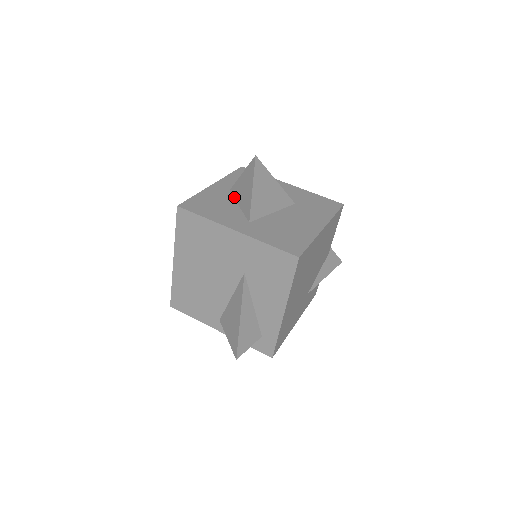
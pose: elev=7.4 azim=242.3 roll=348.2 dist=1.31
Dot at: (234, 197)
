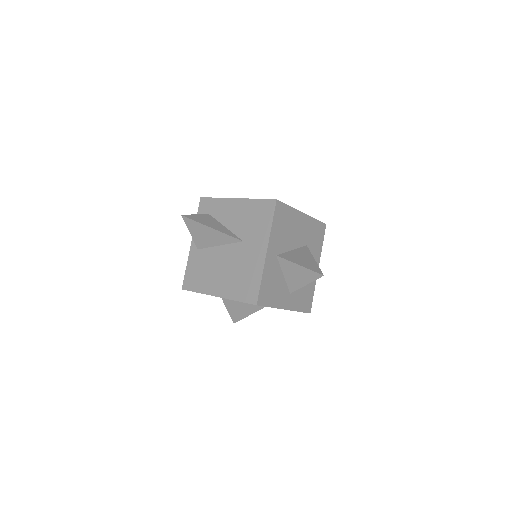
Dot at: (281, 266)
